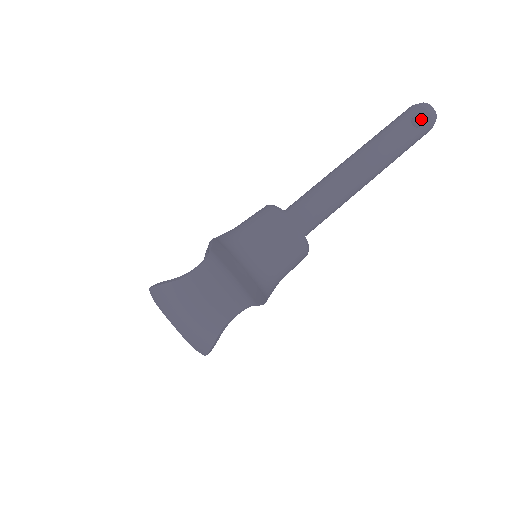
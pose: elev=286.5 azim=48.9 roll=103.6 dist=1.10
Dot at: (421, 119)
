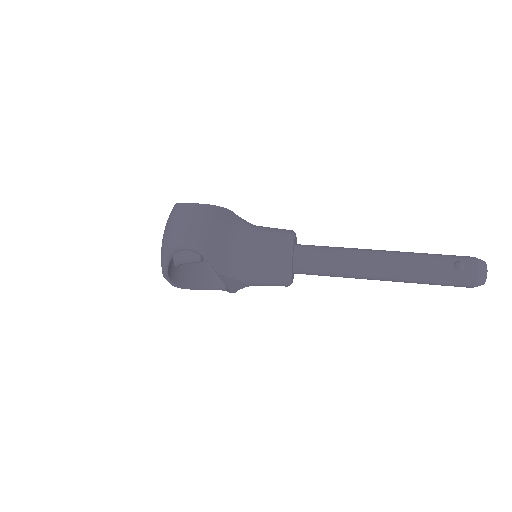
Dot at: (466, 267)
